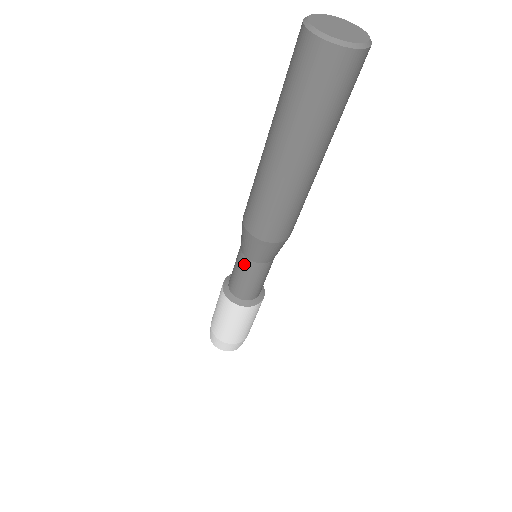
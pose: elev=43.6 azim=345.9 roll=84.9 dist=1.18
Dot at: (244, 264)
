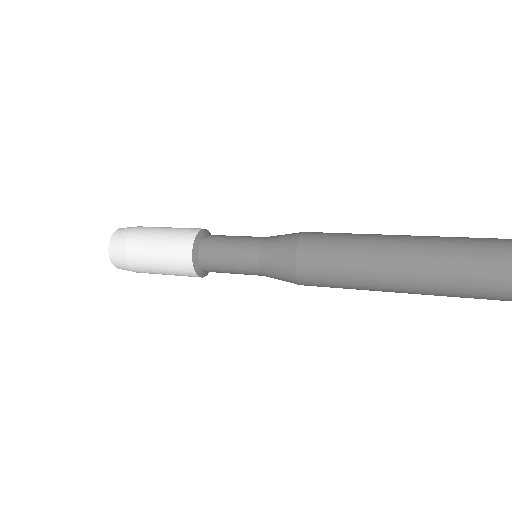
Dot at: occluded
